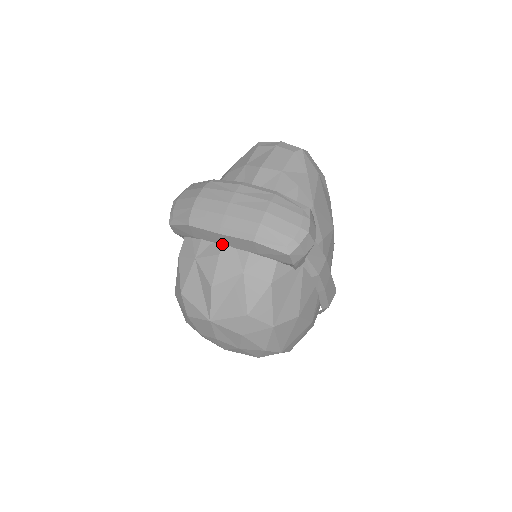
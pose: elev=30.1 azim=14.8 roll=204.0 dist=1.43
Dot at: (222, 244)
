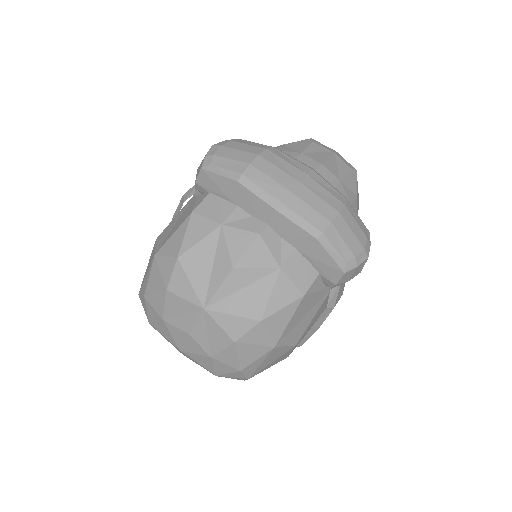
Dot at: (266, 224)
